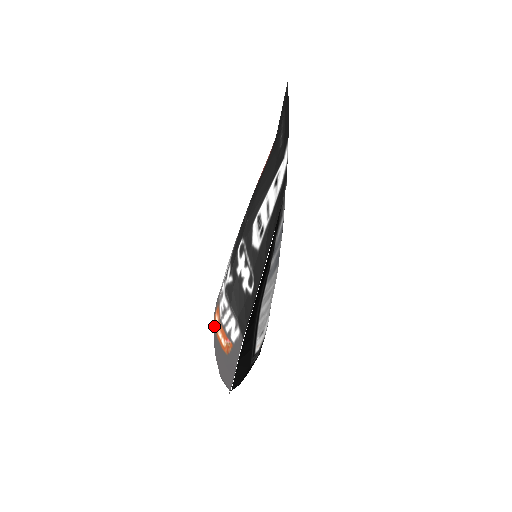
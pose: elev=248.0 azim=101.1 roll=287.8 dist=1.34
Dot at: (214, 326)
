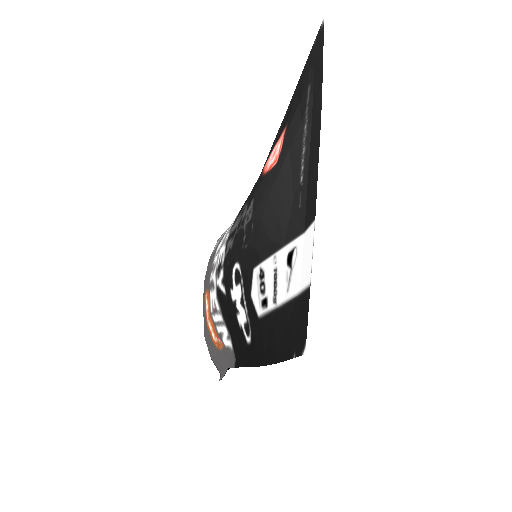
Dot at: (204, 308)
